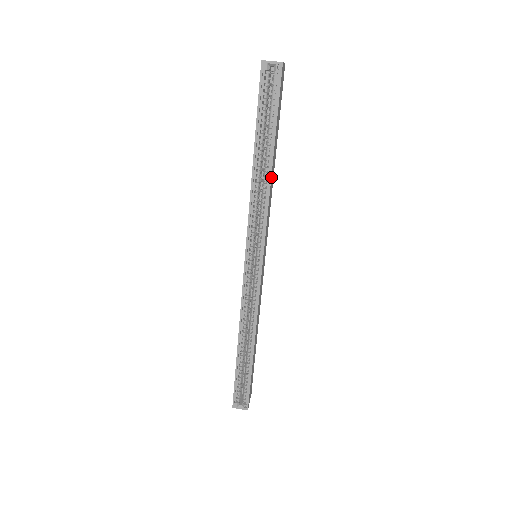
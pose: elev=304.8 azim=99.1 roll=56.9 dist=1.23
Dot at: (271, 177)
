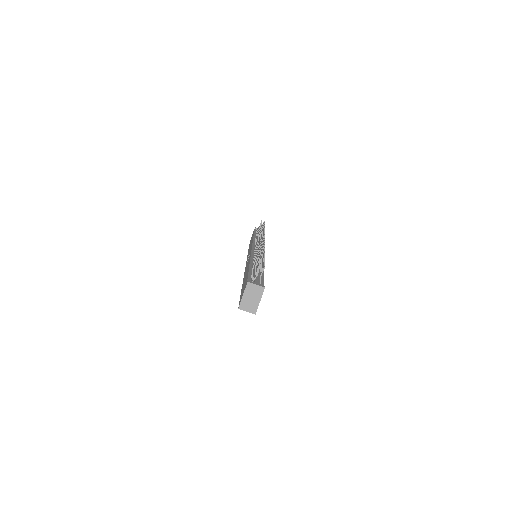
Dot at: occluded
